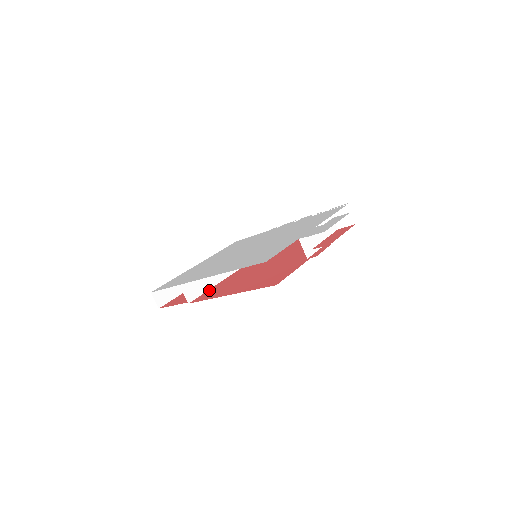
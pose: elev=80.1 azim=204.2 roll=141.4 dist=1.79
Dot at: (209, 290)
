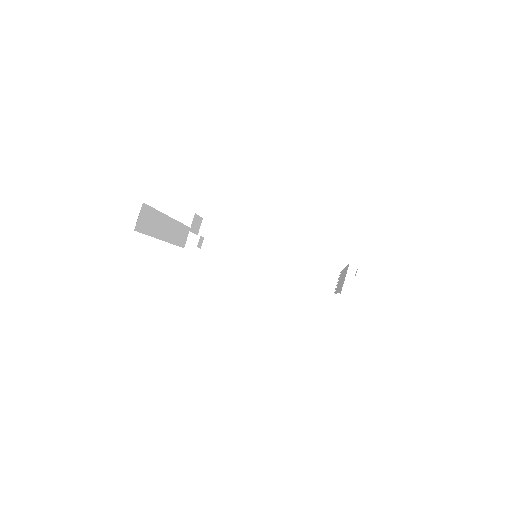
Dot at: (210, 255)
